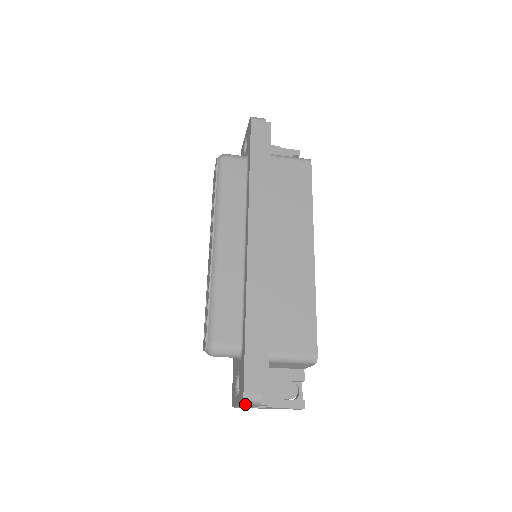
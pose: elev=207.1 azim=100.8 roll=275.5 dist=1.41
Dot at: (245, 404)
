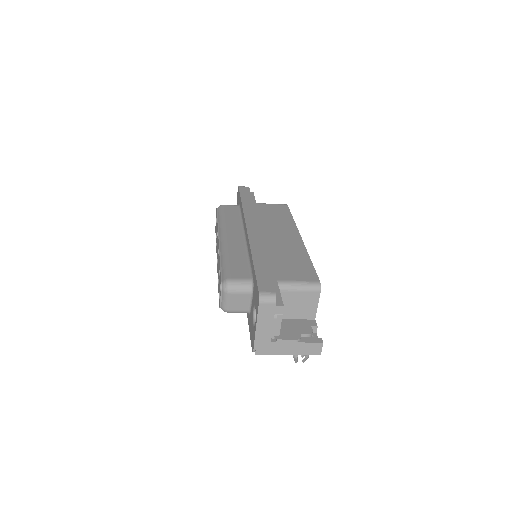
Dot at: (262, 305)
